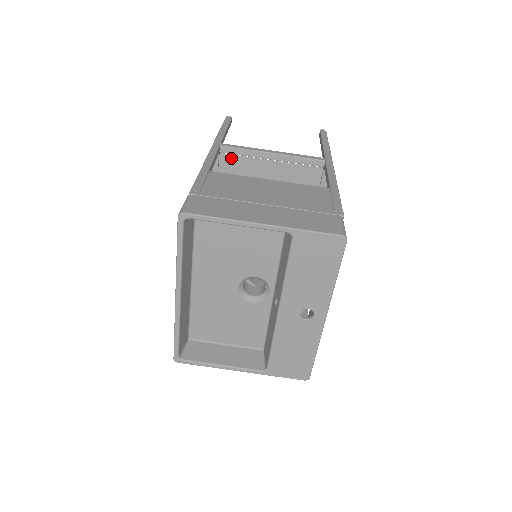
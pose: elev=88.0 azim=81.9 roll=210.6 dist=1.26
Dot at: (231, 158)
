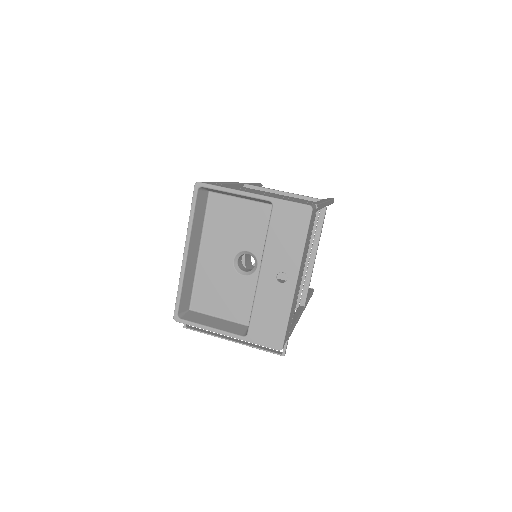
Dot at: occluded
